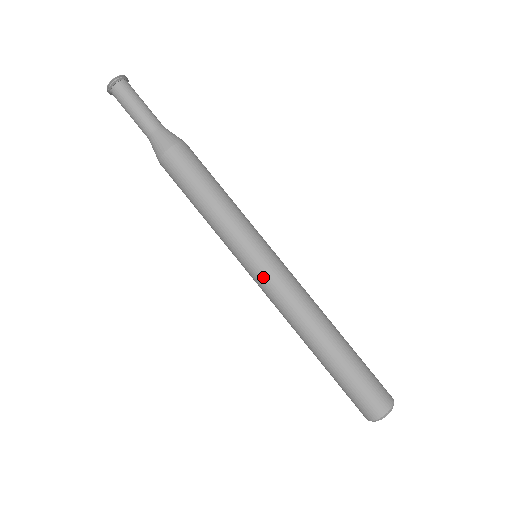
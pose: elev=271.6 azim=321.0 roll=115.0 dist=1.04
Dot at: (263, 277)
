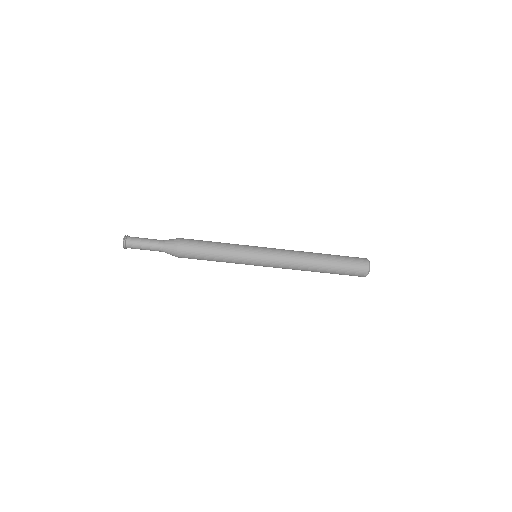
Dot at: occluded
